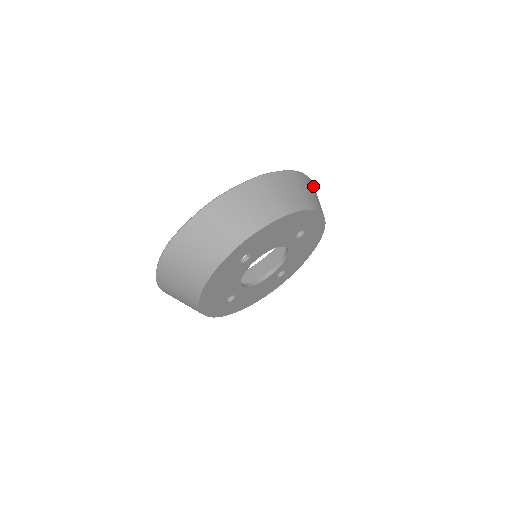
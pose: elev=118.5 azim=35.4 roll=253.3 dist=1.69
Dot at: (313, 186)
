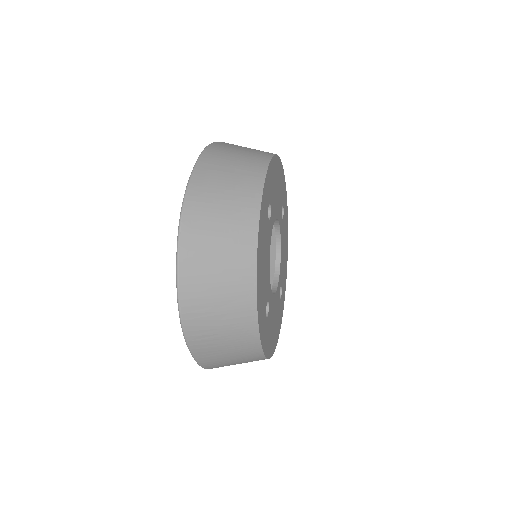
Dot at: occluded
